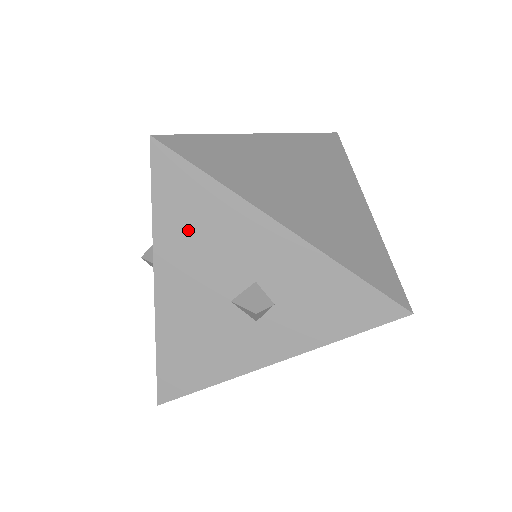
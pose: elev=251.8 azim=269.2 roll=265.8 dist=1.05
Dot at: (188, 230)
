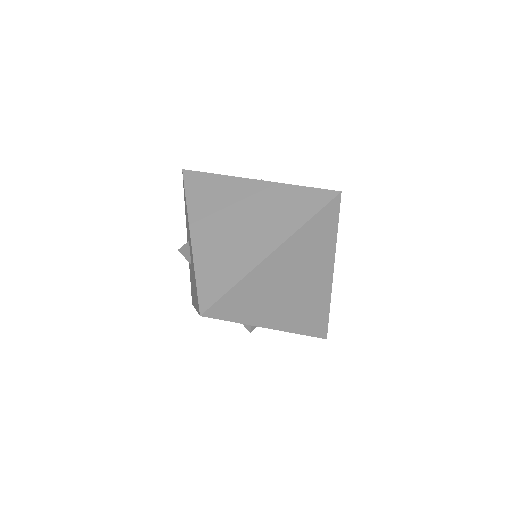
Dot at: occluded
